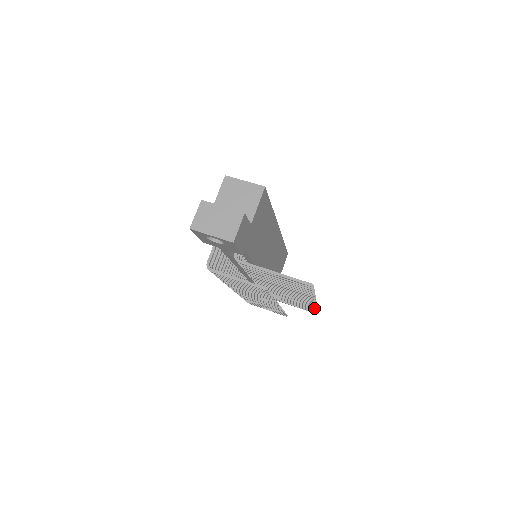
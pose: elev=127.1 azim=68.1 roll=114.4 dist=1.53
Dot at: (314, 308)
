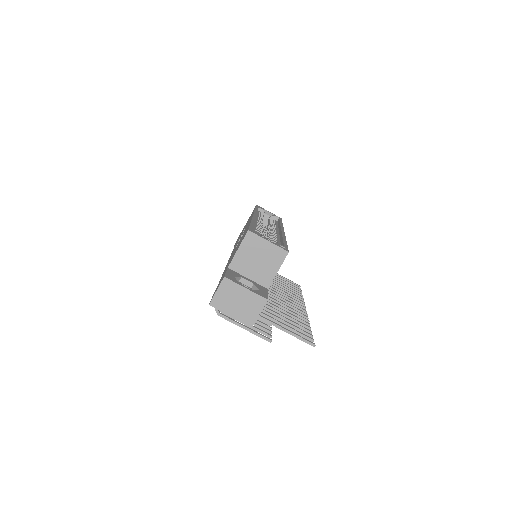
Dot at: occluded
